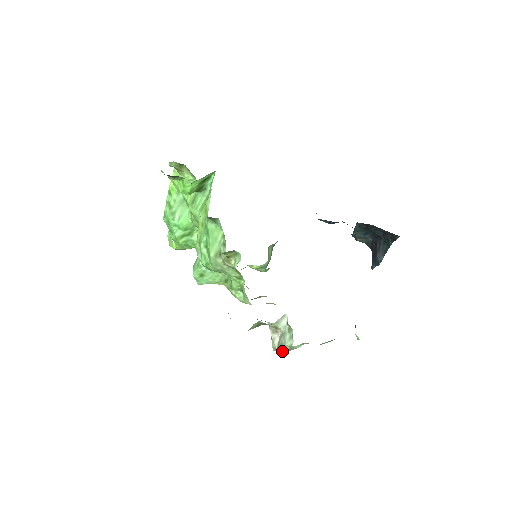
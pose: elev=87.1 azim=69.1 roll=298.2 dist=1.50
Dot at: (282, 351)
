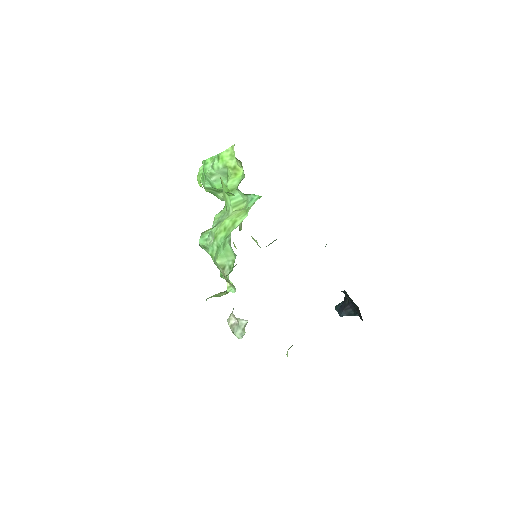
Dot at: occluded
